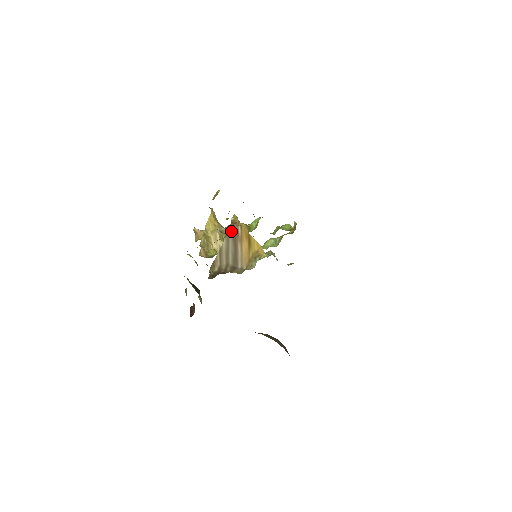
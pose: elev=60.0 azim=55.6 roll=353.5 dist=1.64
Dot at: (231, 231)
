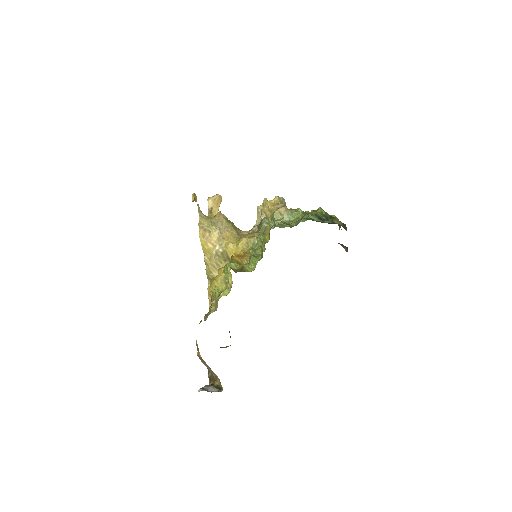
Dot at: (199, 357)
